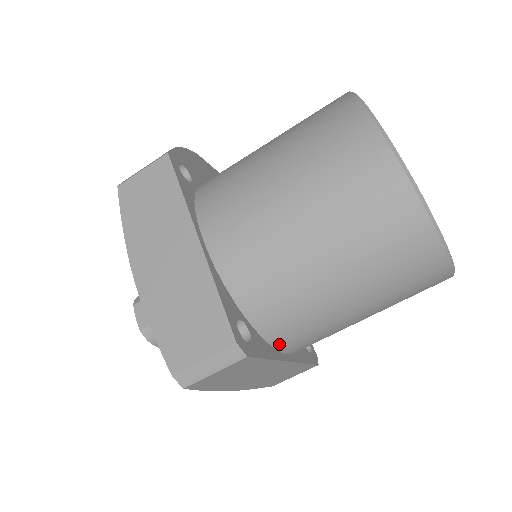
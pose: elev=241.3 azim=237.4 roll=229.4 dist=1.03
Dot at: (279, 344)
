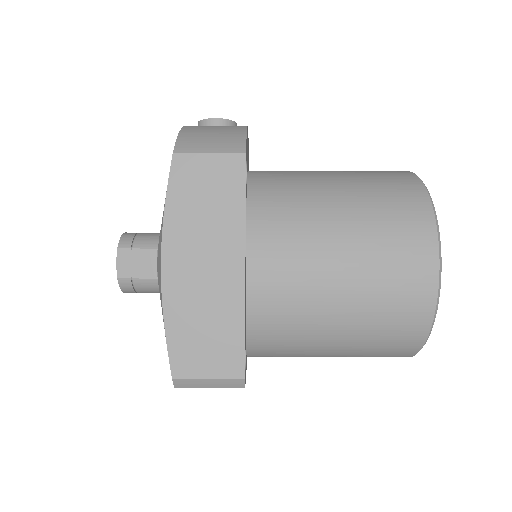
Dot at: (253, 356)
